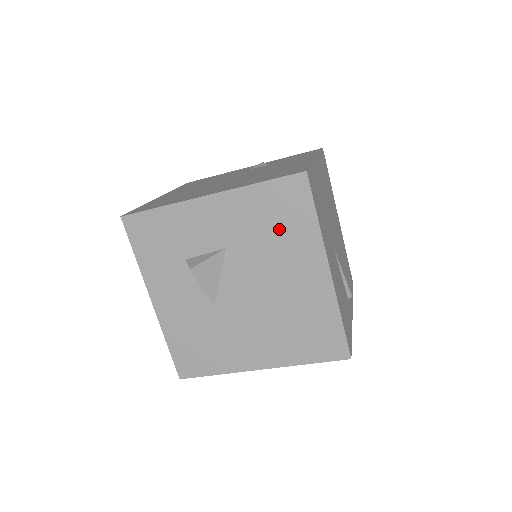
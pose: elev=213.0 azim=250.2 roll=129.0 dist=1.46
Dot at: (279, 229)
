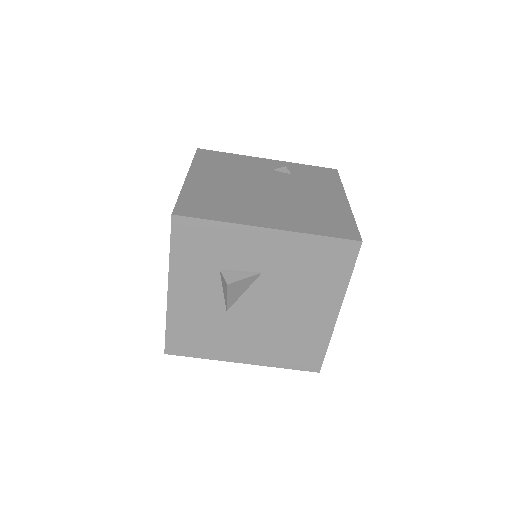
Dot at: (316, 274)
